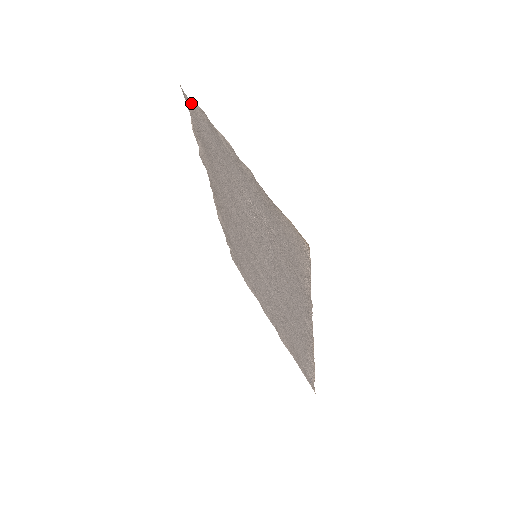
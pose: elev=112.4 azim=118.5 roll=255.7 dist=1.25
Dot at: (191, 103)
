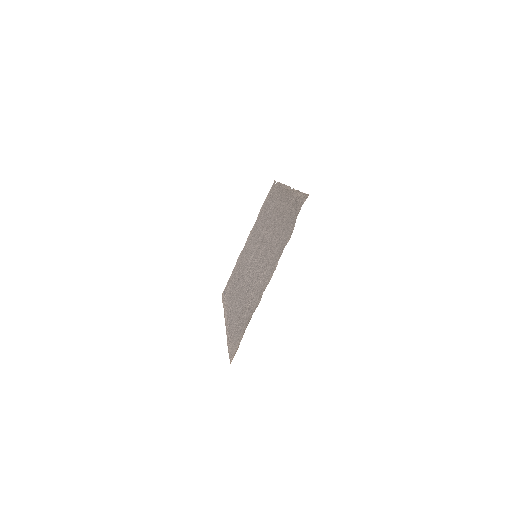
Dot at: occluded
